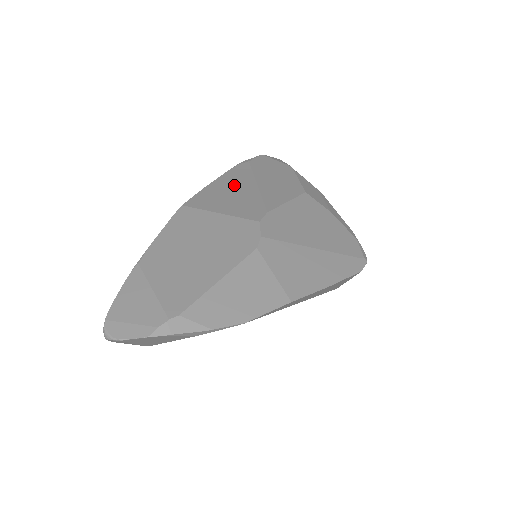
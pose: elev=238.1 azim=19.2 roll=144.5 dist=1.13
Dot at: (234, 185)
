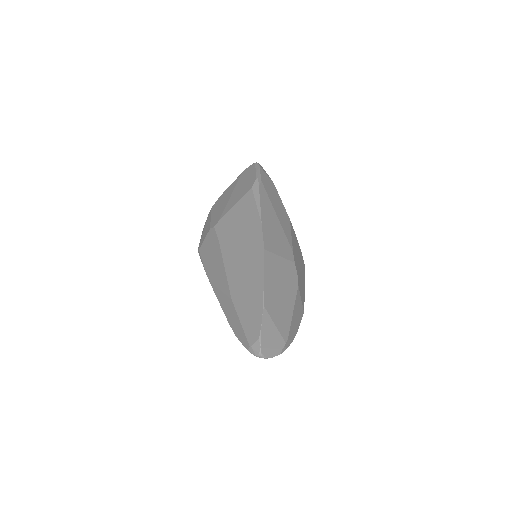
Dot at: (271, 219)
